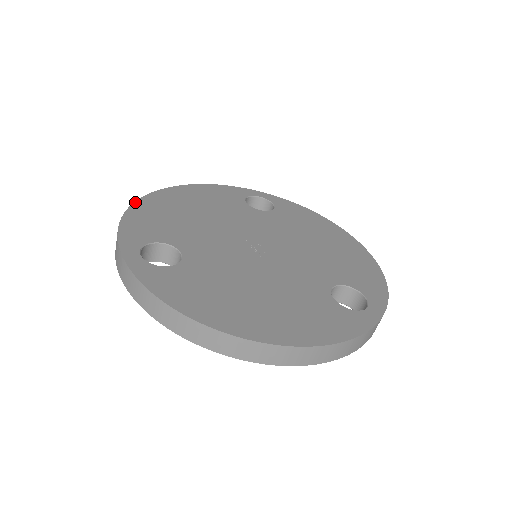
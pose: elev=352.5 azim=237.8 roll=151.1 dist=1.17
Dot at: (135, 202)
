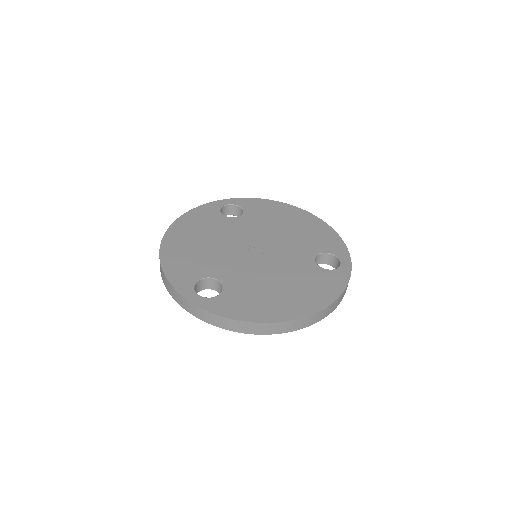
Dot at: (160, 254)
